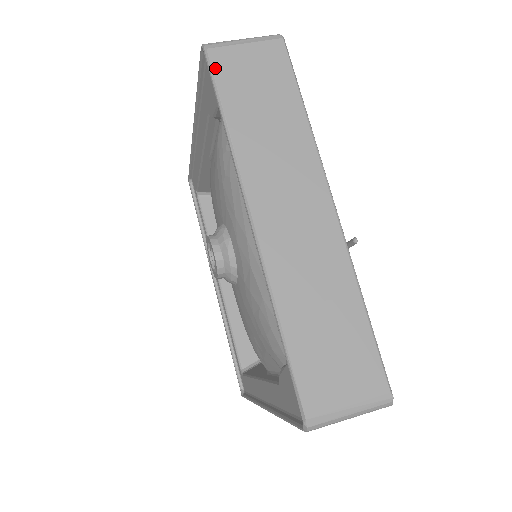
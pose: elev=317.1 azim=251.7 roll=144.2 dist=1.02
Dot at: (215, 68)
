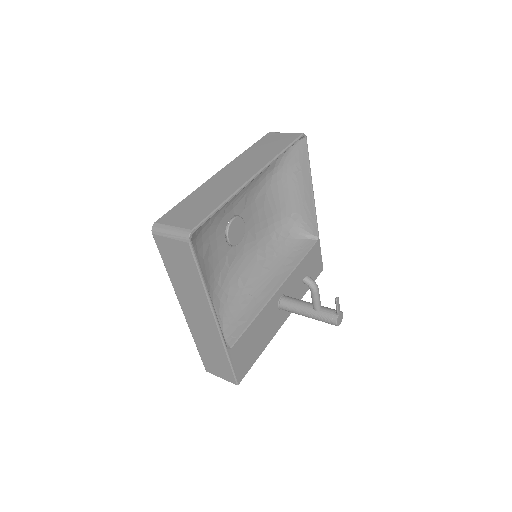
Dot at: (265, 137)
